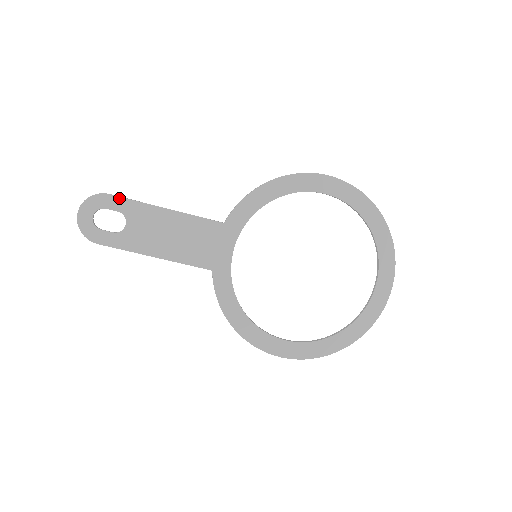
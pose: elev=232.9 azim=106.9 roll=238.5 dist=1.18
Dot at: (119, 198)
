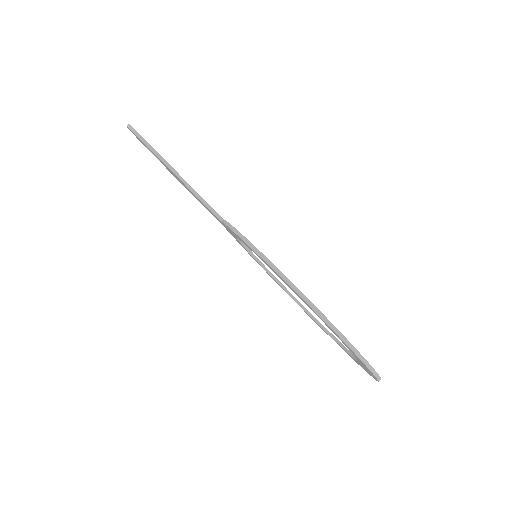
Dot at: occluded
